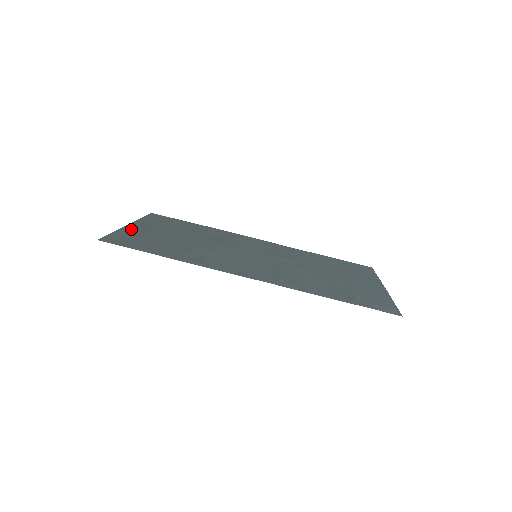
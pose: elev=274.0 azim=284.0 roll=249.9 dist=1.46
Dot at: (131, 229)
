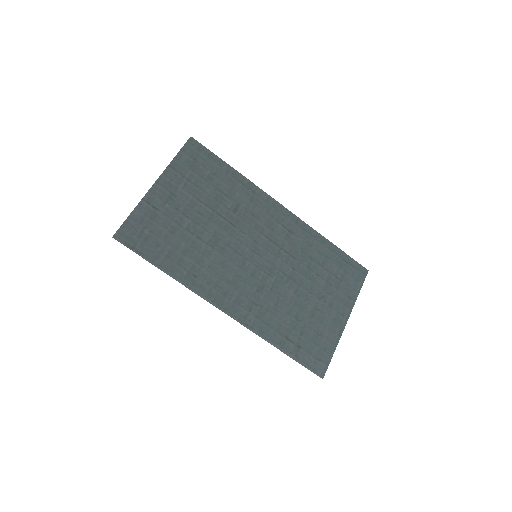
Dot at: (153, 199)
